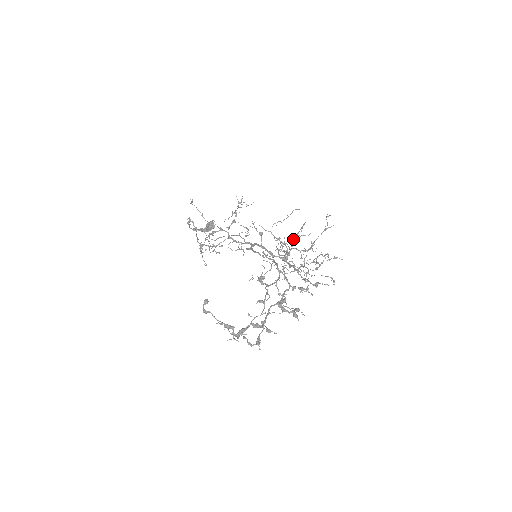
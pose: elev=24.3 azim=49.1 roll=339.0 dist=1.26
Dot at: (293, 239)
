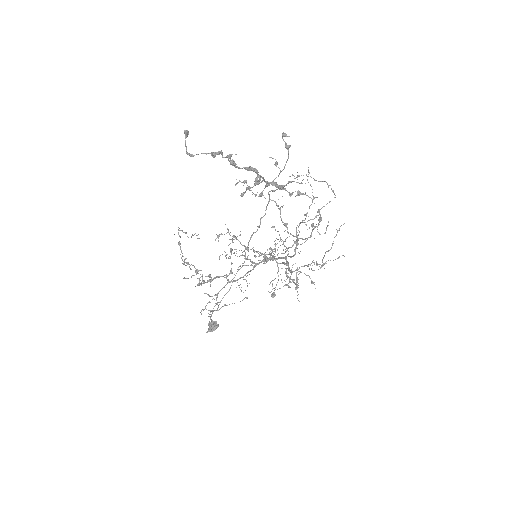
Dot at: occluded
